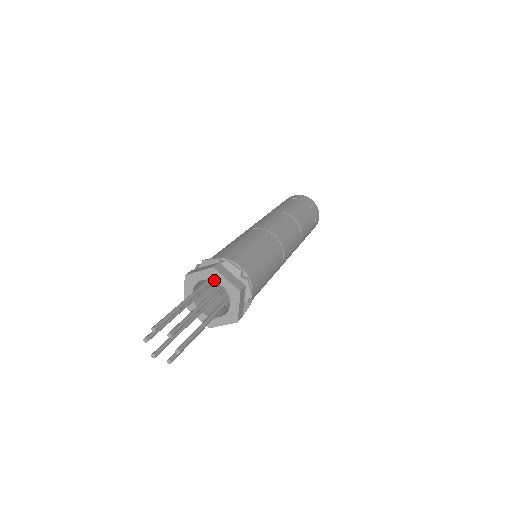
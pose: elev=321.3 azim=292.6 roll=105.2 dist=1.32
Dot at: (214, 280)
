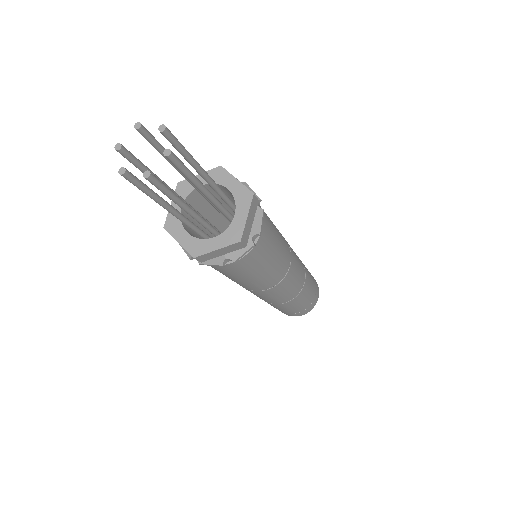
Dot at: (236, 203)
